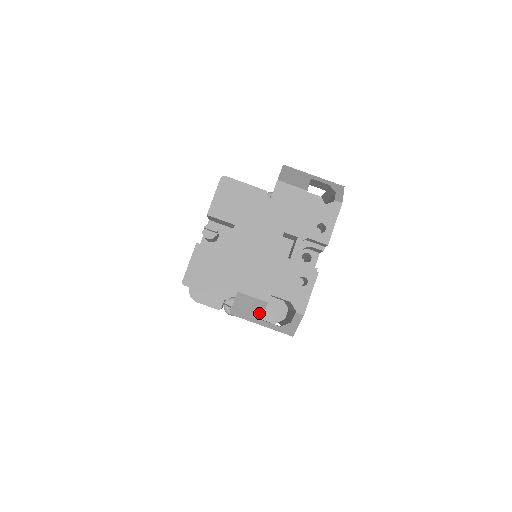
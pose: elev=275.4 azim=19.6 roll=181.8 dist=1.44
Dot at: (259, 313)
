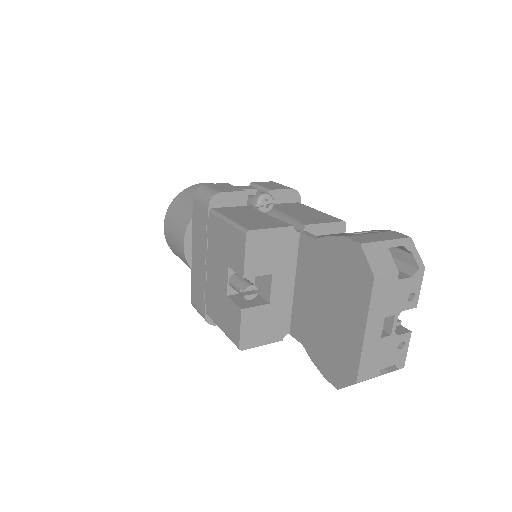
Dot at: occluded
